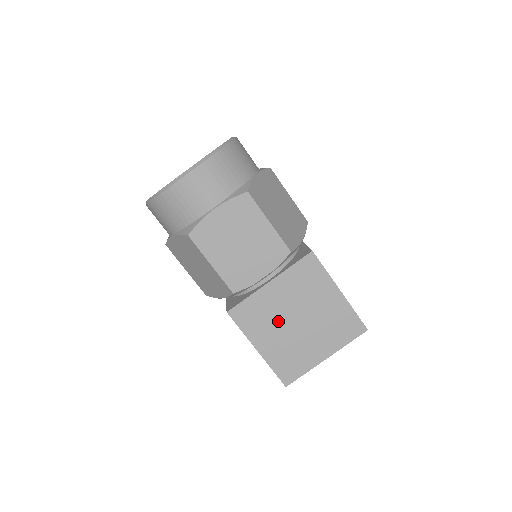
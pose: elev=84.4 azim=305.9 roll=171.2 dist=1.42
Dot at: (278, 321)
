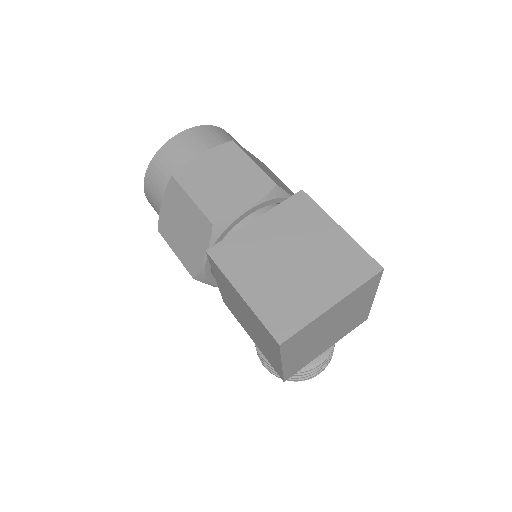
Dot at: (266, 260)
